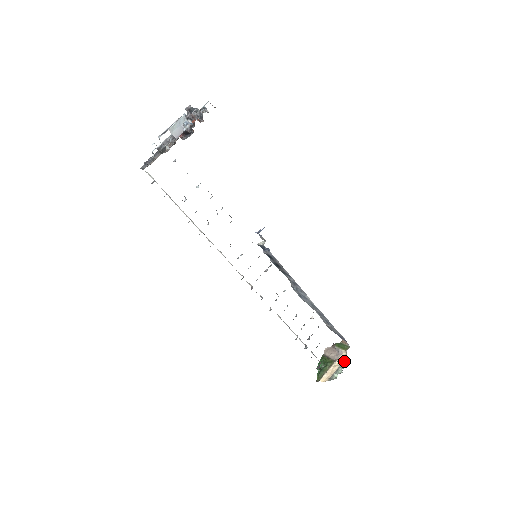
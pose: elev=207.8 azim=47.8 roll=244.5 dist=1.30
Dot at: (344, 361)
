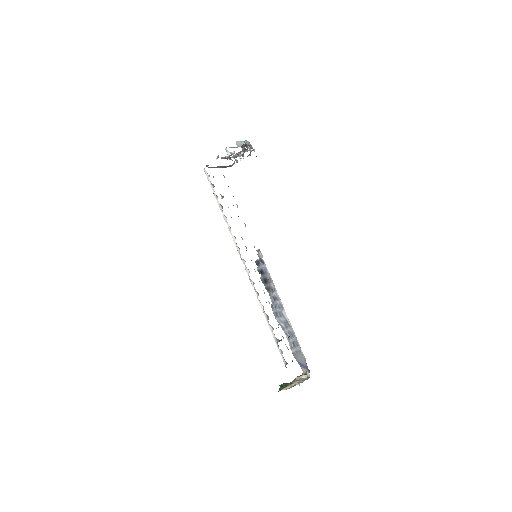
Dot at: (305, 379)
